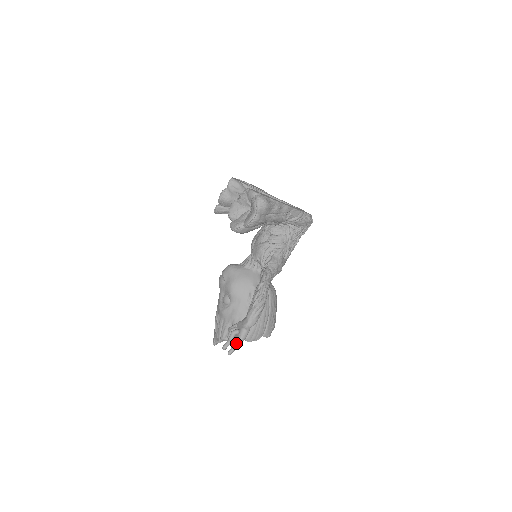
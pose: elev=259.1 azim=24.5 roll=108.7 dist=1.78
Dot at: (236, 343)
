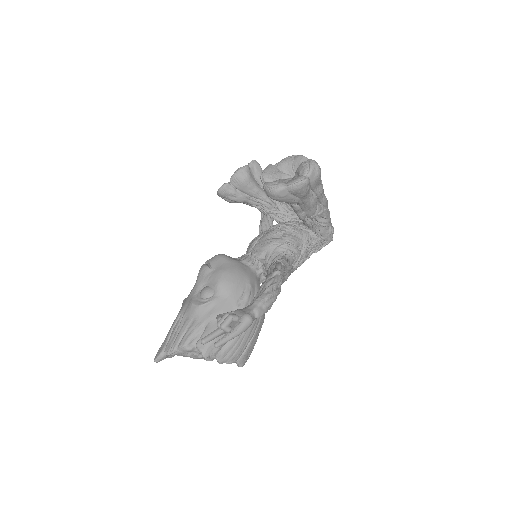
Dot at: (232, 332)
